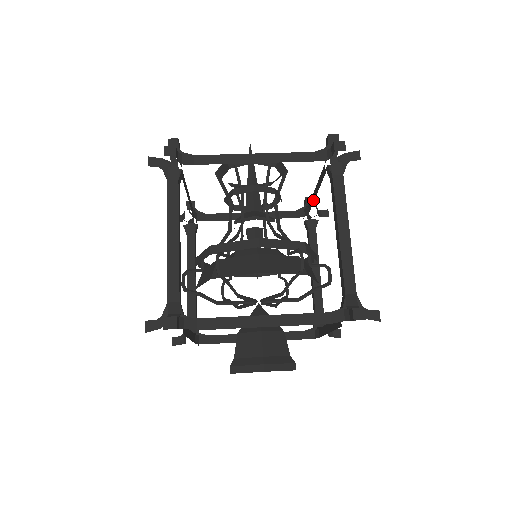
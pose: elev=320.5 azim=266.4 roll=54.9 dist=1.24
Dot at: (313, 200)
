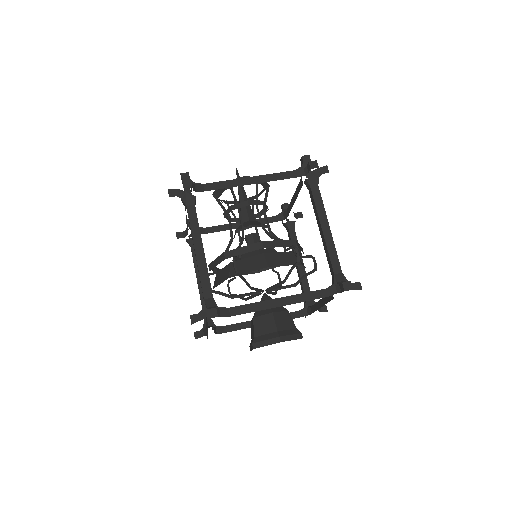
Dot at: (291, 206)
